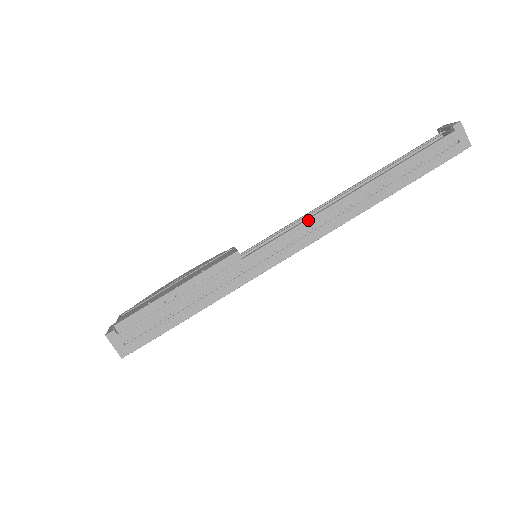
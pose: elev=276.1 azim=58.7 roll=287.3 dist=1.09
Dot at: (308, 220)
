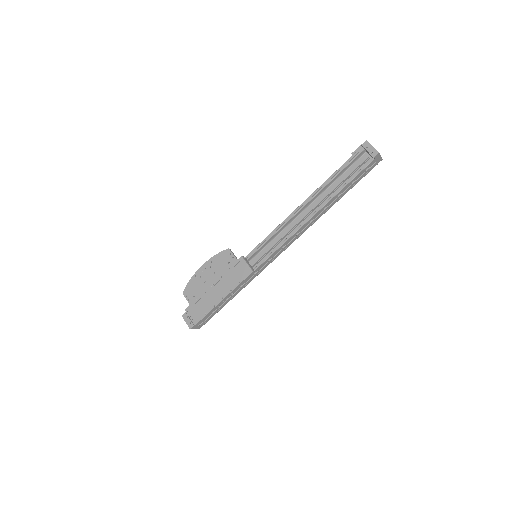
Dot at: (289, 239)
